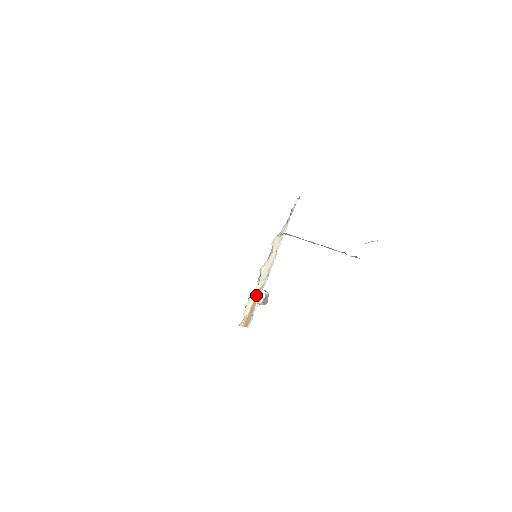
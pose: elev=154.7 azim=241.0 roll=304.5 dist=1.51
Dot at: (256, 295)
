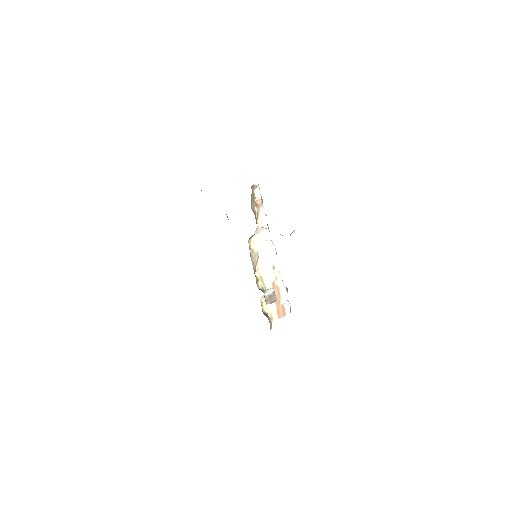
Dot at: occluded
